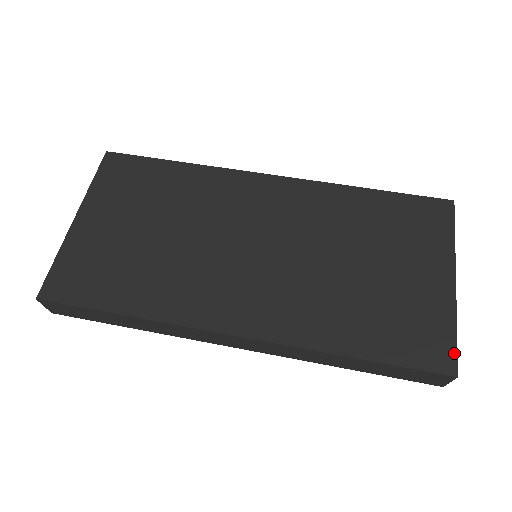
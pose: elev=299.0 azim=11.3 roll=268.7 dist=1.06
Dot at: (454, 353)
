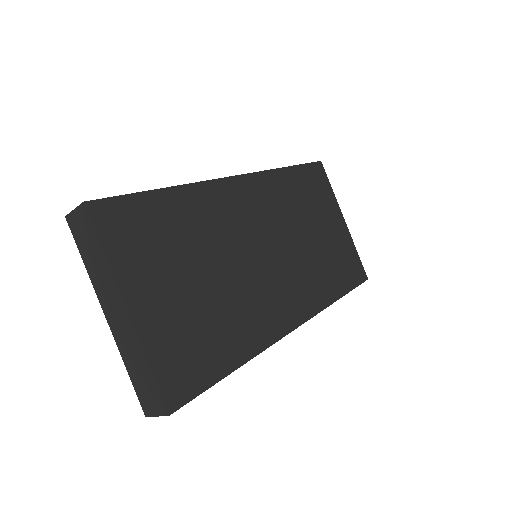
Dot at: (362, 267)
